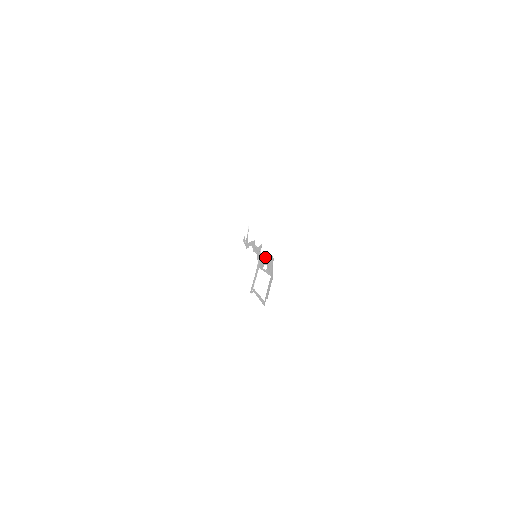
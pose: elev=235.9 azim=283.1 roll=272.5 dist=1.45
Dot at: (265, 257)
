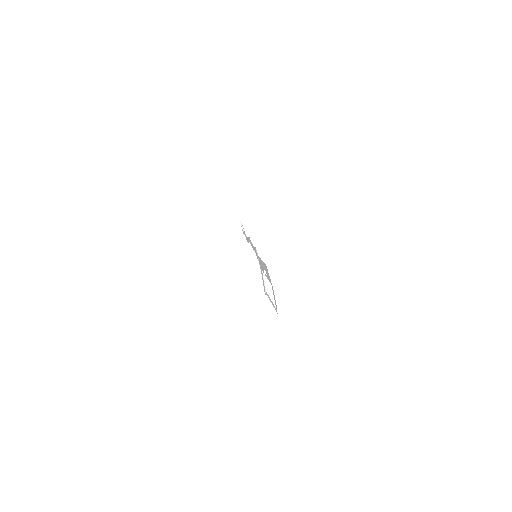
Dot at: occluded
